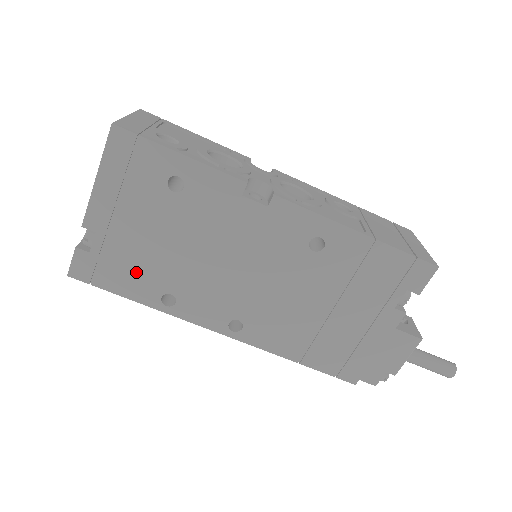
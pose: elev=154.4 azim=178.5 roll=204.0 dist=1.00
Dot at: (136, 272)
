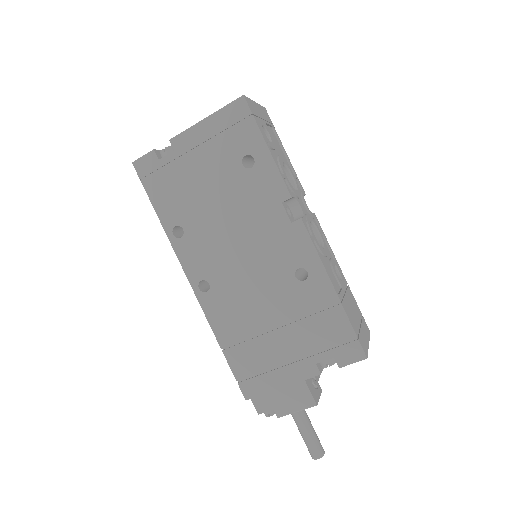
Dot at: (175, 196)
